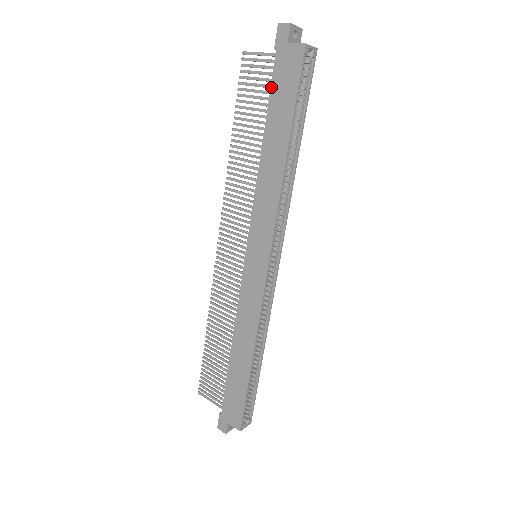
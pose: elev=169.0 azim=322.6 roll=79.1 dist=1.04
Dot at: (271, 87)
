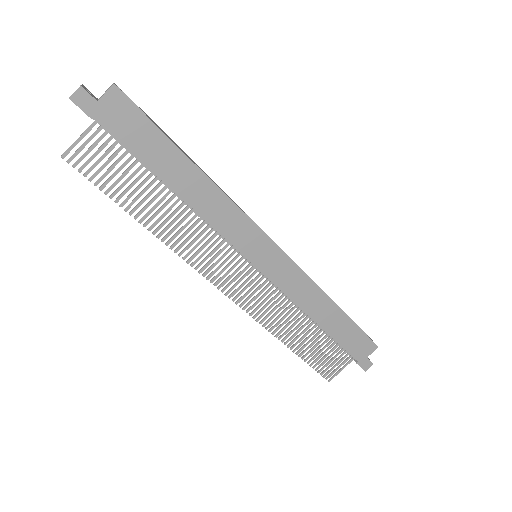
Dot at: (126, 146)
